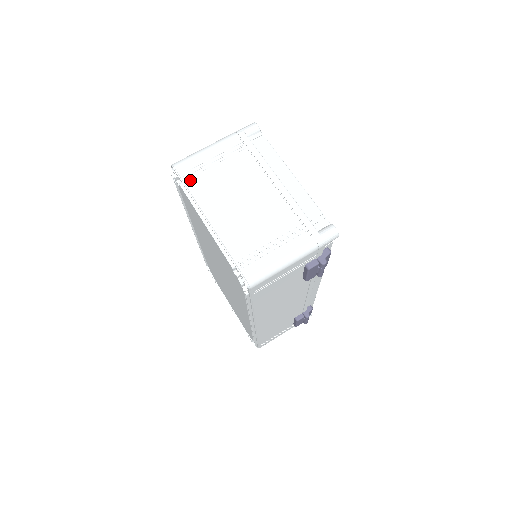
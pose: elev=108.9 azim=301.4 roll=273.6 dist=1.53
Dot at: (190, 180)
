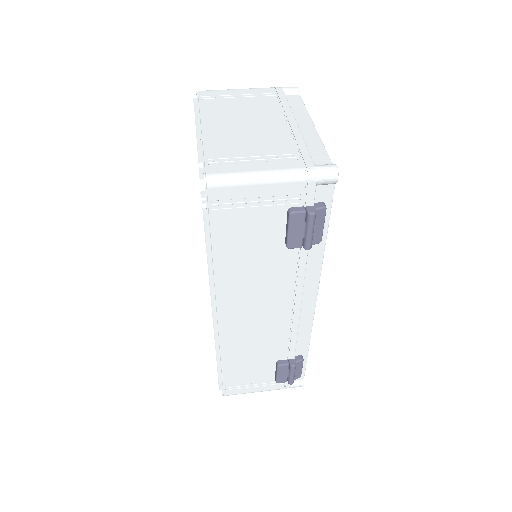
Dot at: (206, 101)
